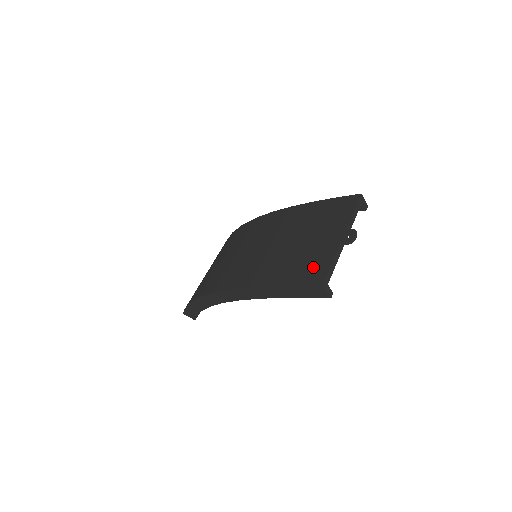
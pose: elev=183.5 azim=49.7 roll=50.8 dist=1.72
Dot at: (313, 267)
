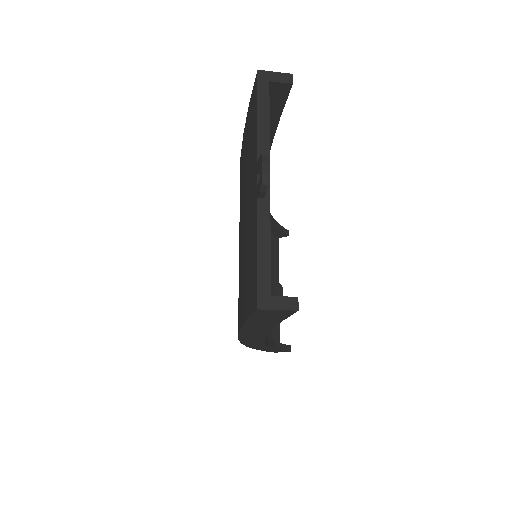
Dot at: (250, 270)
